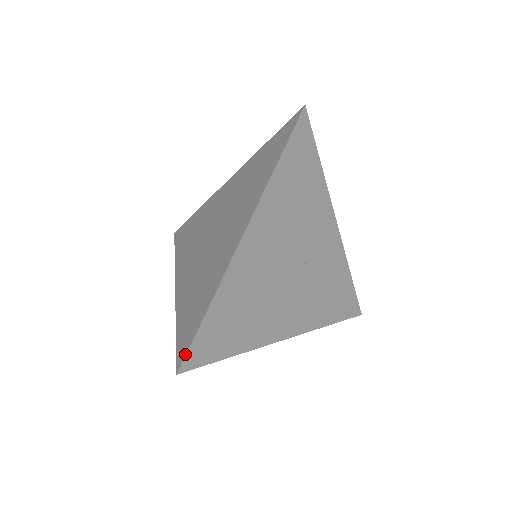
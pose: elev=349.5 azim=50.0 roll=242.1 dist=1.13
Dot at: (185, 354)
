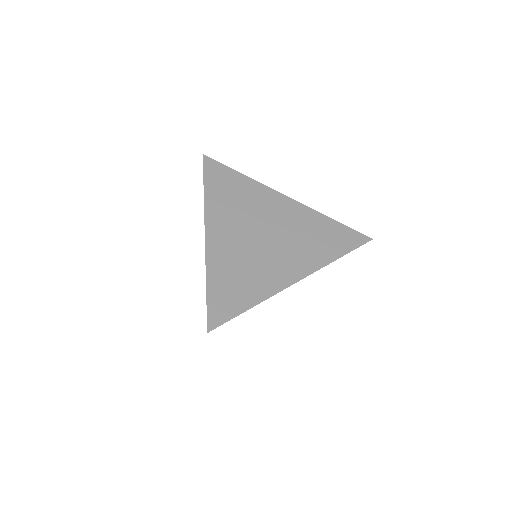
Dot at: (220, 324)
